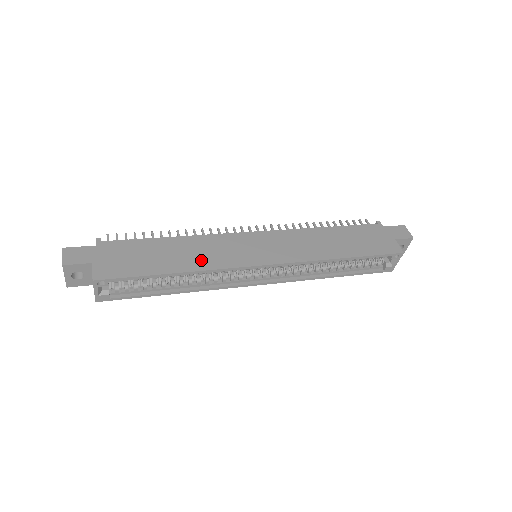
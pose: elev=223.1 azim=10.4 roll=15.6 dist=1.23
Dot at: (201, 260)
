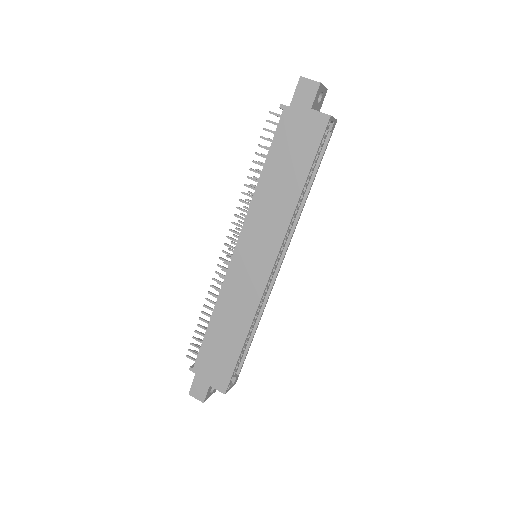
Dot at: (242, 315)
